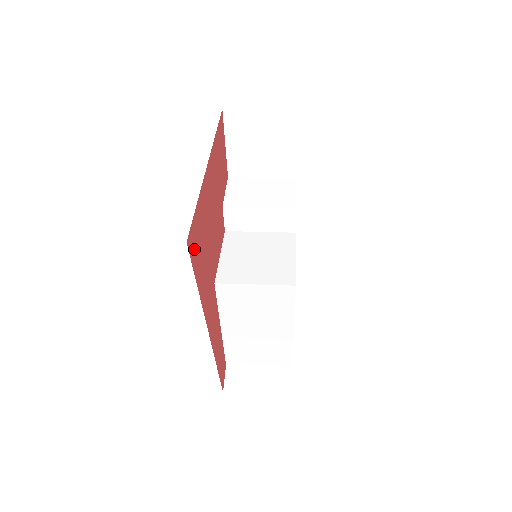
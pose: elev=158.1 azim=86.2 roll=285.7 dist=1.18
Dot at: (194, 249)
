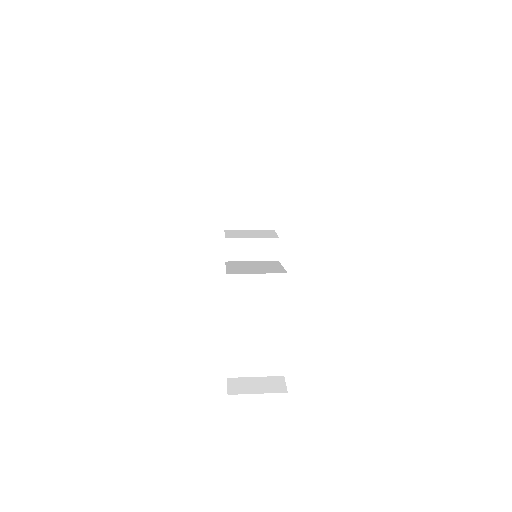
Dot at: occluded
